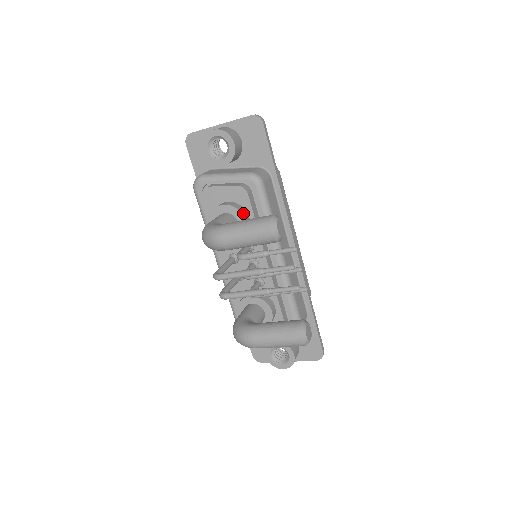
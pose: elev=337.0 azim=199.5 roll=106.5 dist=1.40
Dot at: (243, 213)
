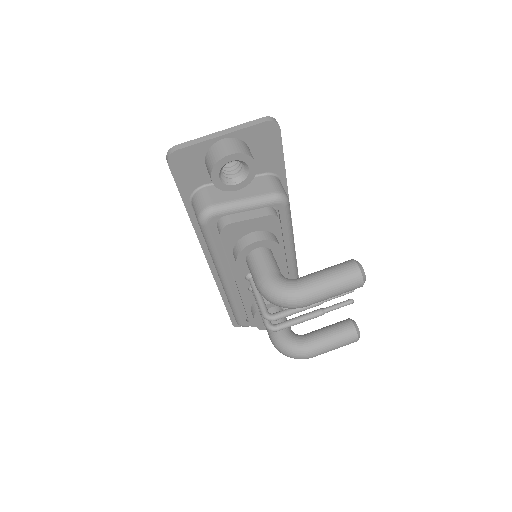
Dot at: (277, 242)
